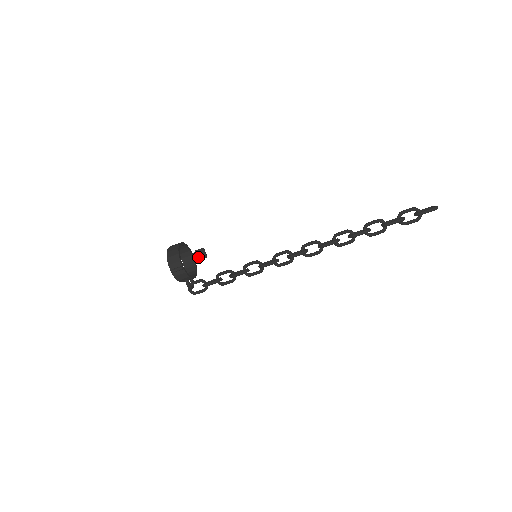
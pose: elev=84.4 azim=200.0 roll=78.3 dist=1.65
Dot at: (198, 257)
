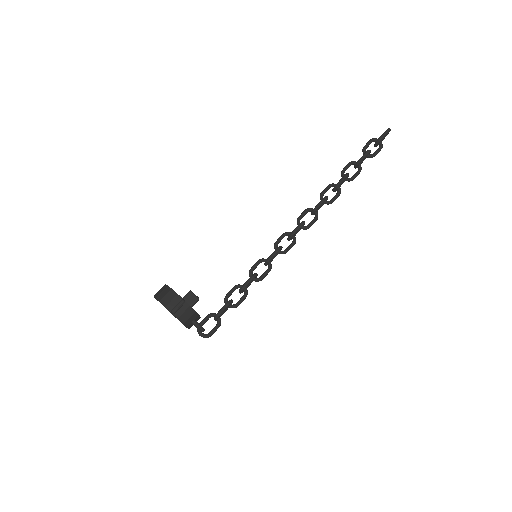
Dot at: (189, 303)
